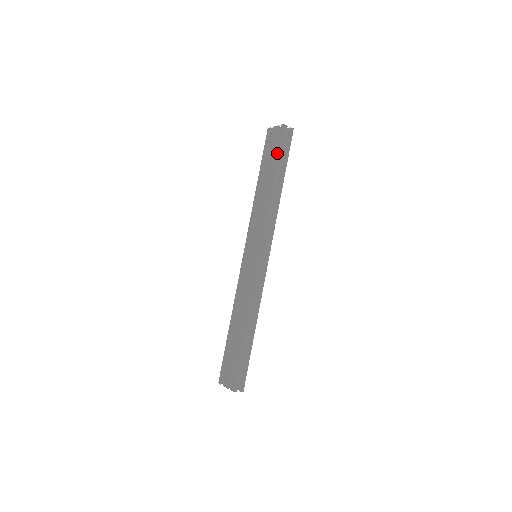
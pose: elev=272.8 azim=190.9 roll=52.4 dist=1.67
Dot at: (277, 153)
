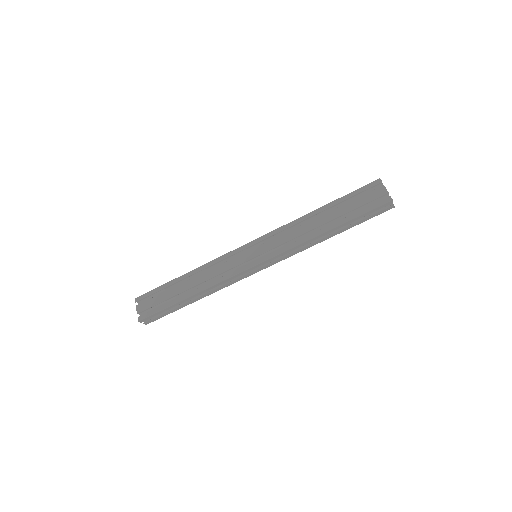
Dot at: (360, 213)
